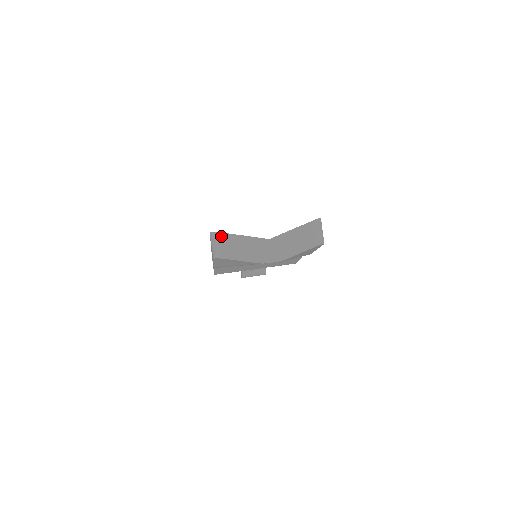
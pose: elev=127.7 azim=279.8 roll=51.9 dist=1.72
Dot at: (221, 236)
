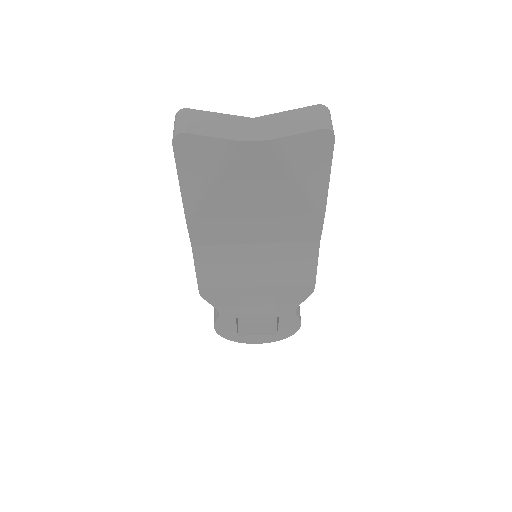
Dot at: (187, 111)
